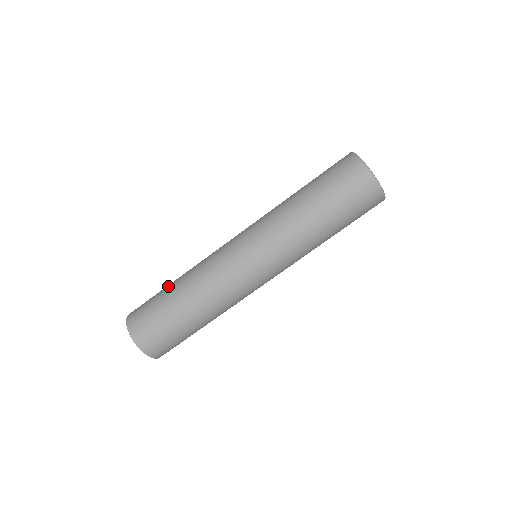
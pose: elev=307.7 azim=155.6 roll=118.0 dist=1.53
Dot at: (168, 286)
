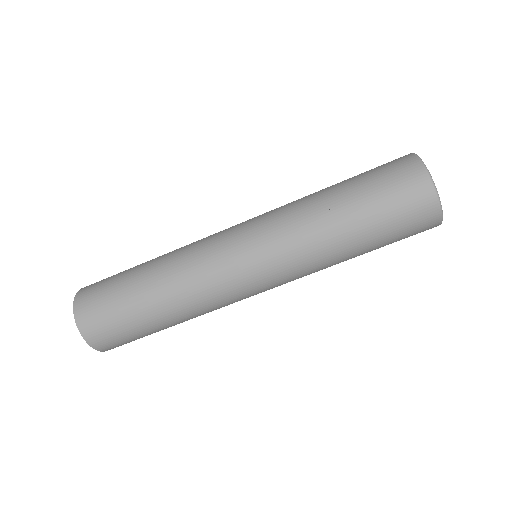
Dot at: occluded
